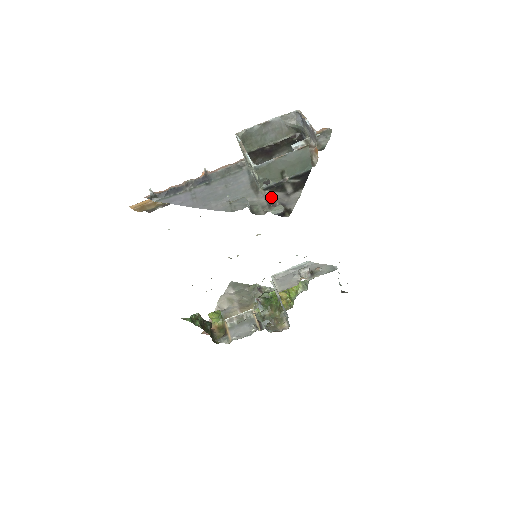
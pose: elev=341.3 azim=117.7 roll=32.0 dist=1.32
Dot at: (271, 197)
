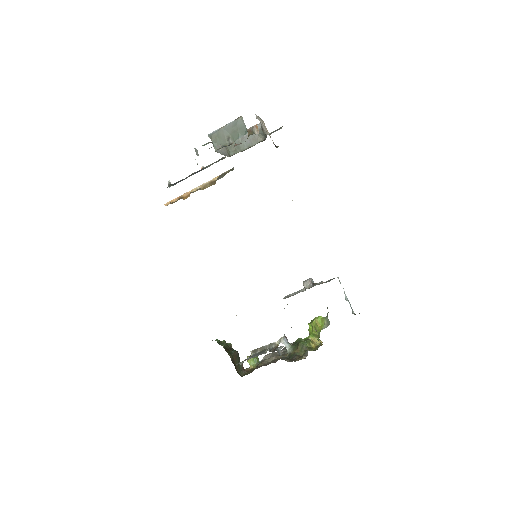
Dot at: occluded
